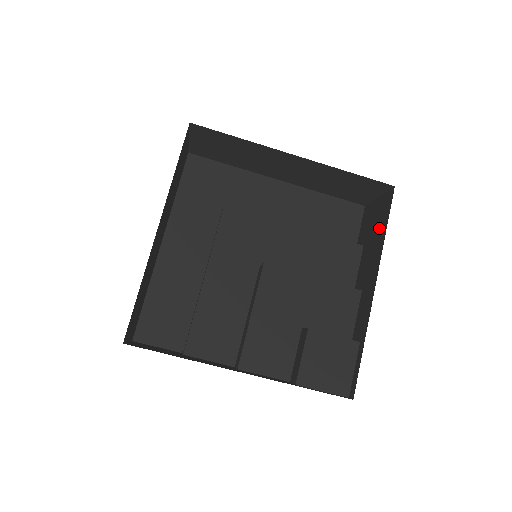
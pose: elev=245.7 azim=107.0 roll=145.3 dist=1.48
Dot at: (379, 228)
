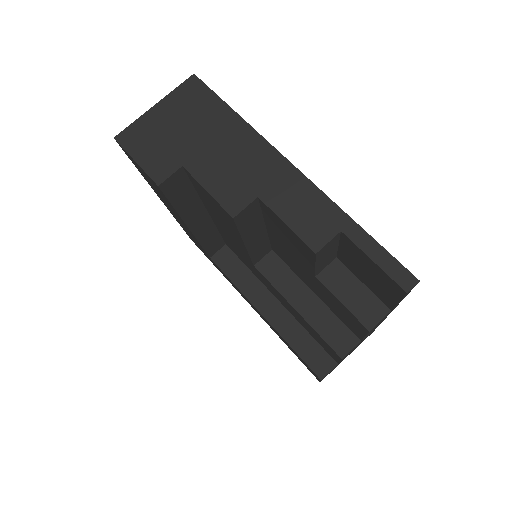
Dot at: (364, 339)
